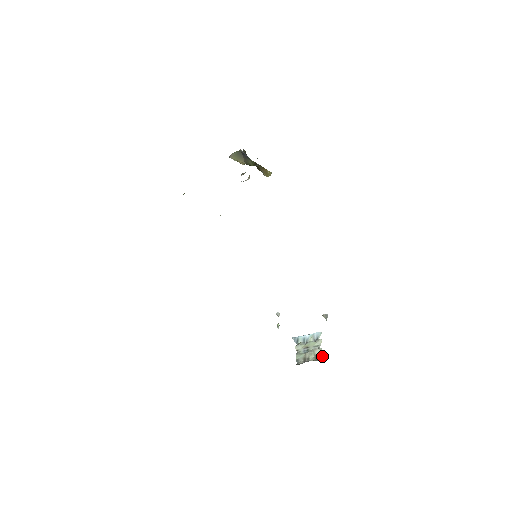
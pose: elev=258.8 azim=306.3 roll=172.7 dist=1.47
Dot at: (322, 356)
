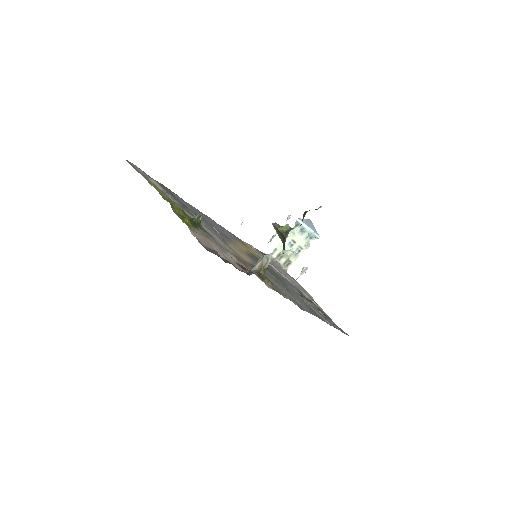
Dot at: occluded
